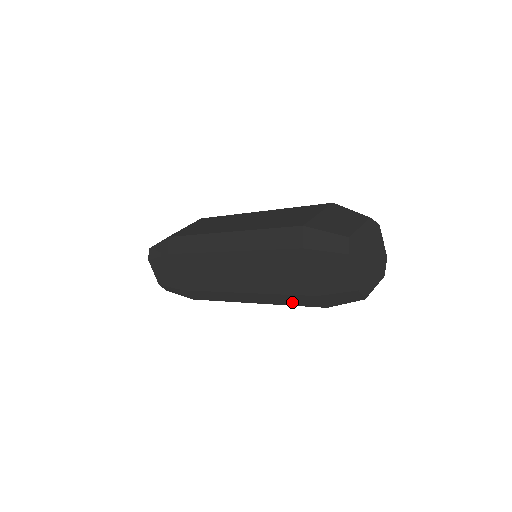
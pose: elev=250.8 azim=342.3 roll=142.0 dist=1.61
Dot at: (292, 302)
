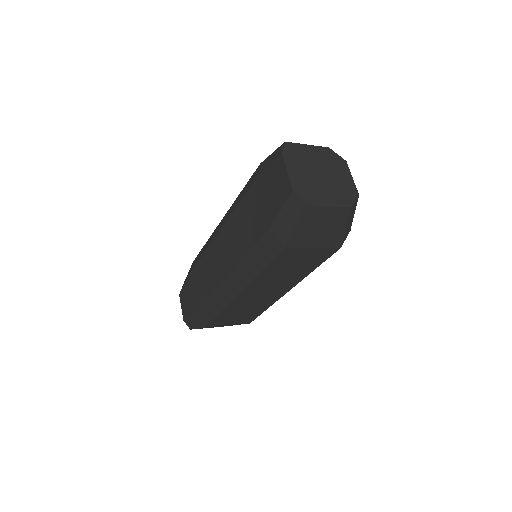
Dot at: (260, 262)
